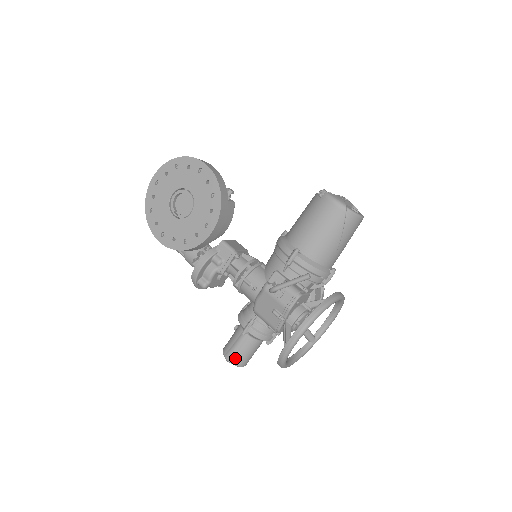
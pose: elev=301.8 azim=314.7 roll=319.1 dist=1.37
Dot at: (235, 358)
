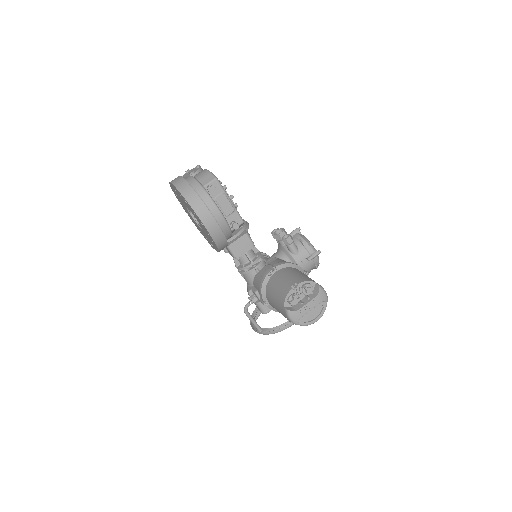
Dot at: occluded
